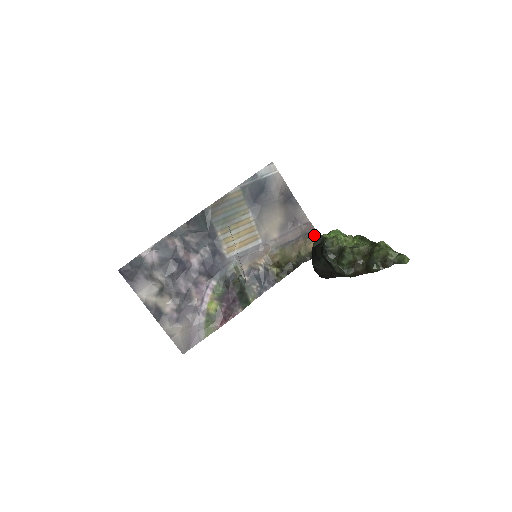
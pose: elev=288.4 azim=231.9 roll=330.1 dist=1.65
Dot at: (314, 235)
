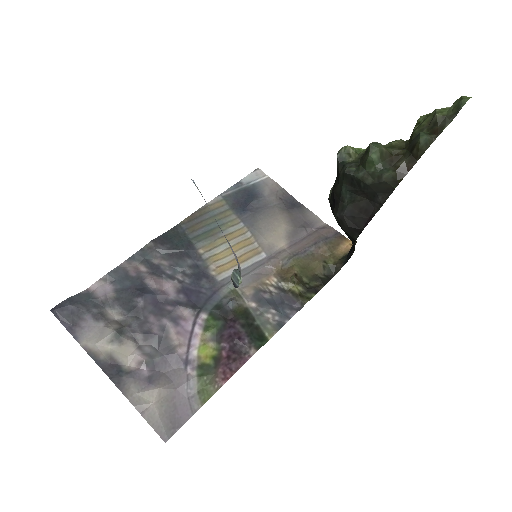
Dot at: (339, 238)
